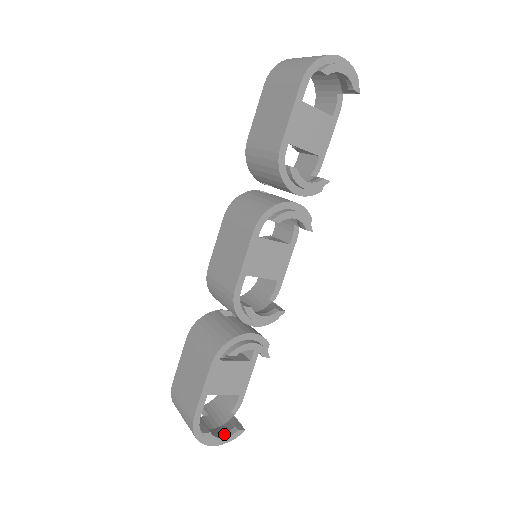
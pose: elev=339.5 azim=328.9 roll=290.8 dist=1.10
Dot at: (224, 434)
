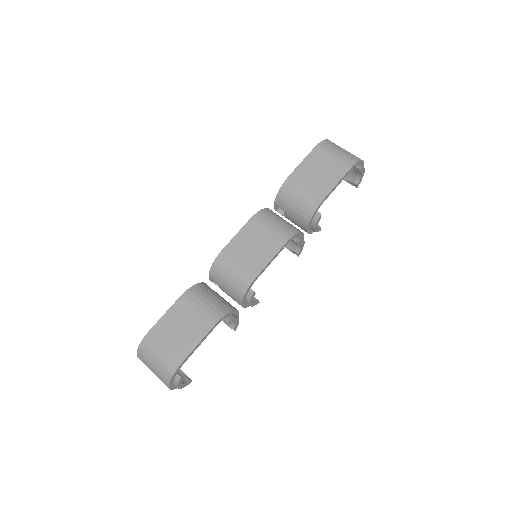
Dot at: (182, 381)
